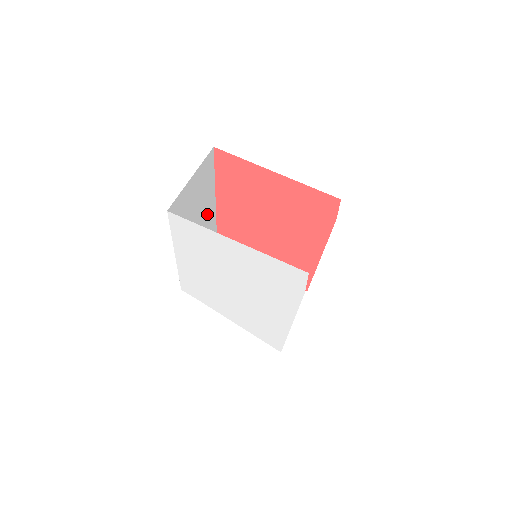
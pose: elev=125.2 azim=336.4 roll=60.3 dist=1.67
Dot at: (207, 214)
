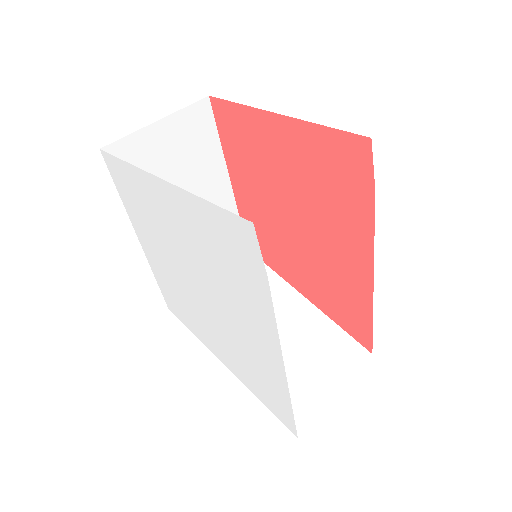
Dot at: occluded
